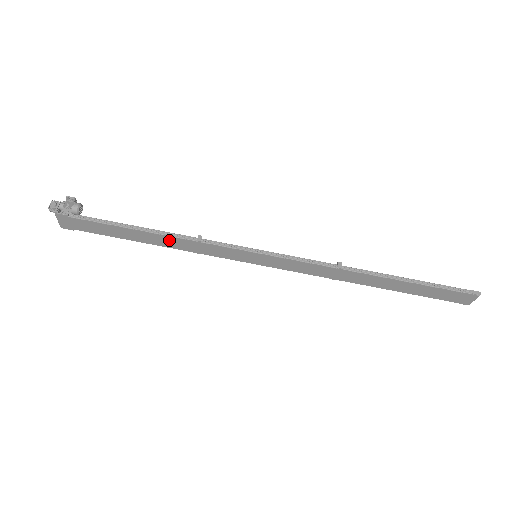
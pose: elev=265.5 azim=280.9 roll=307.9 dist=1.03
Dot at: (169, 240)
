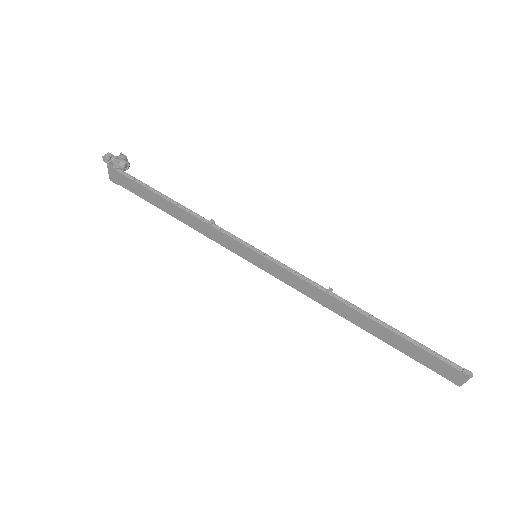
Dot at: (186, 216)
